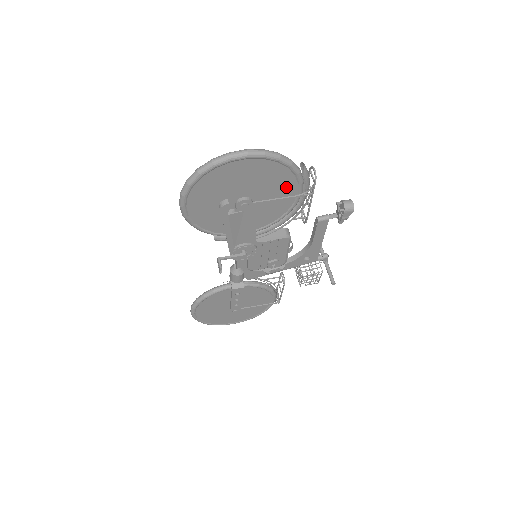
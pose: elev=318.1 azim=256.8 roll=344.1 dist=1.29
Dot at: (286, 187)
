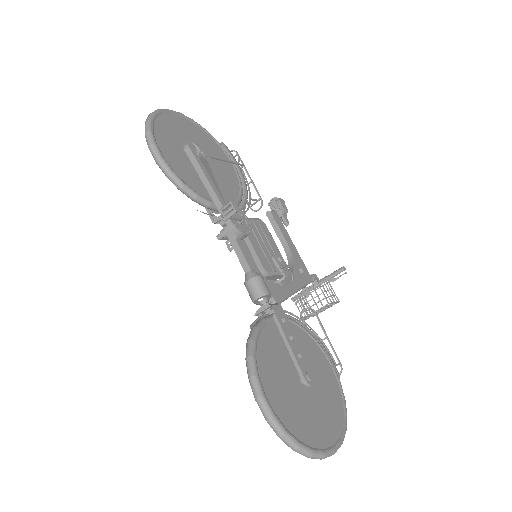
Dot at: (222, 157)
